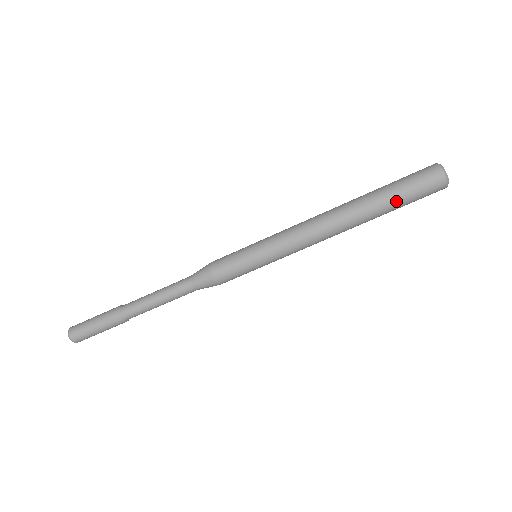
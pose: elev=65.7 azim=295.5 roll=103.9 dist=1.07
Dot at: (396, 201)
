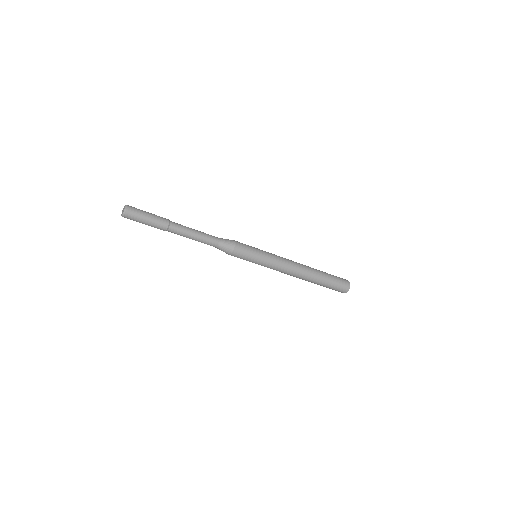
Dot at: occluded
